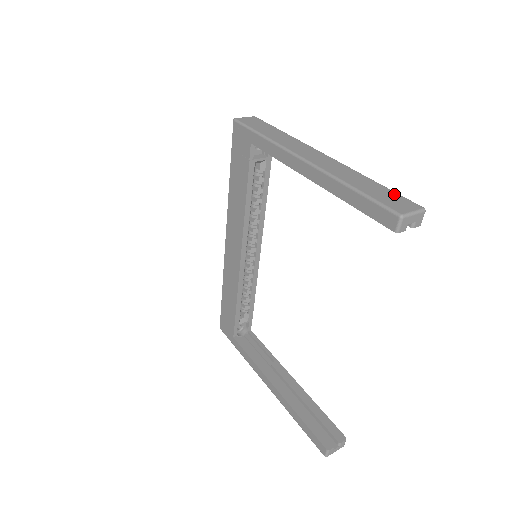
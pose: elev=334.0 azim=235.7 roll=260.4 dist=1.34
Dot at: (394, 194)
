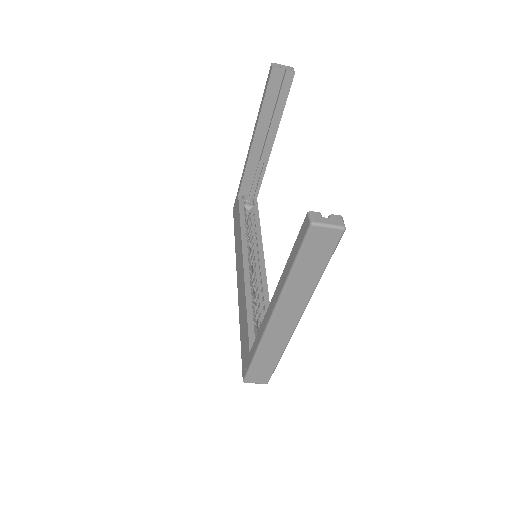
Dot at: occluded
